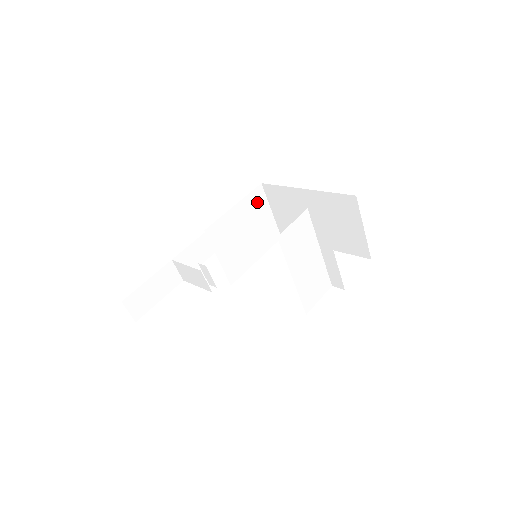
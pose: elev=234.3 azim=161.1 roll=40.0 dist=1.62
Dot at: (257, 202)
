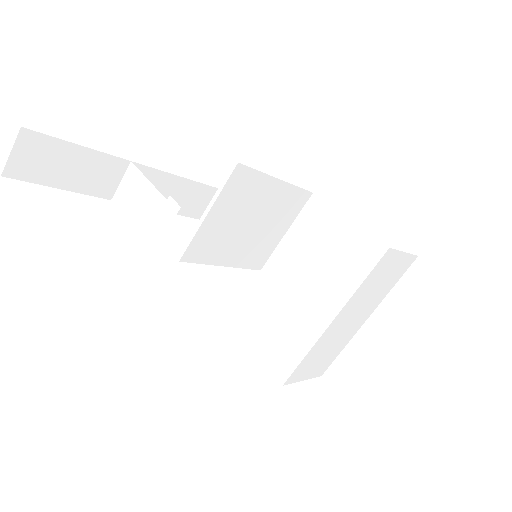
Dot at: (291, 205)
